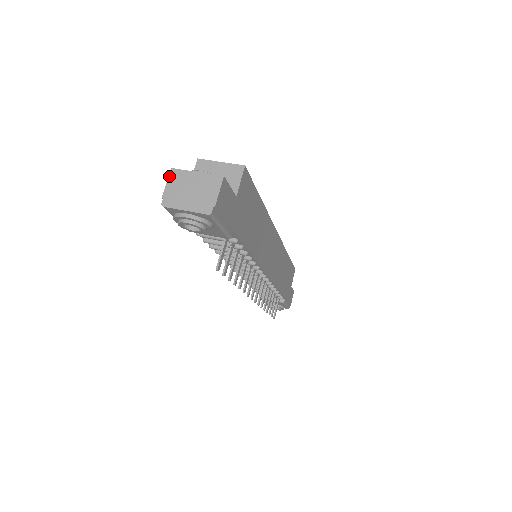
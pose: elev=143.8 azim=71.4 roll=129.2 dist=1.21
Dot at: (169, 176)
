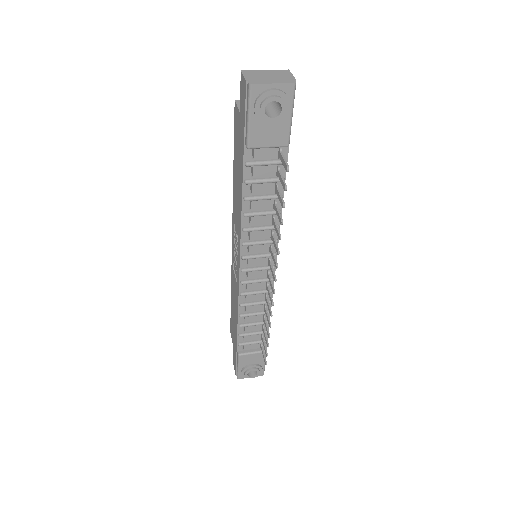
Dot at: (243, 73)
